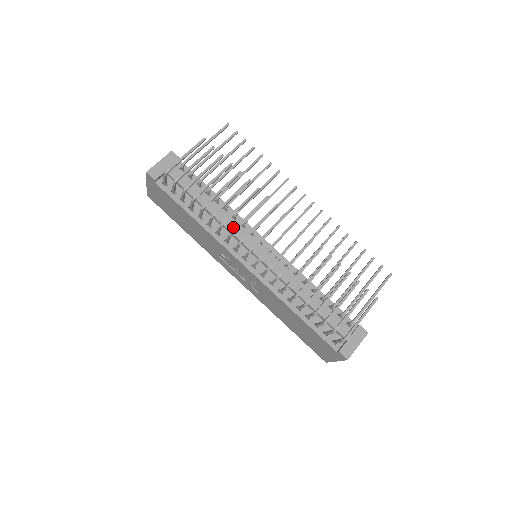
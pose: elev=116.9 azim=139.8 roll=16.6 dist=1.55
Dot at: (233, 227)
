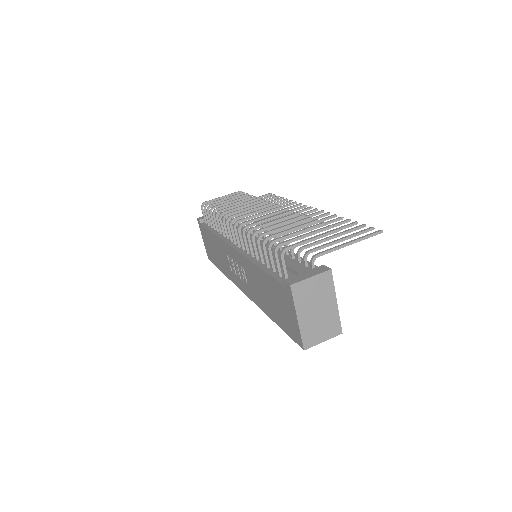
Dot at: occluded
